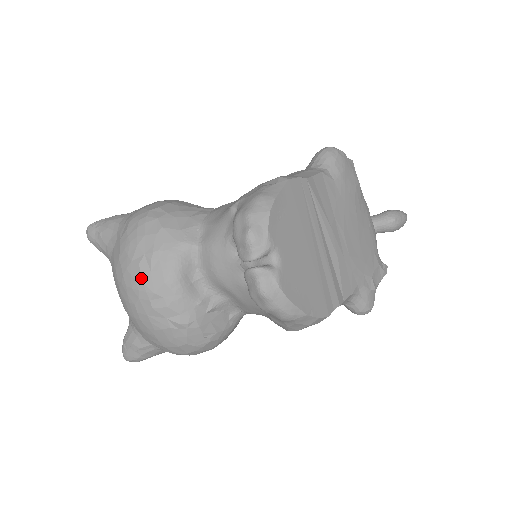
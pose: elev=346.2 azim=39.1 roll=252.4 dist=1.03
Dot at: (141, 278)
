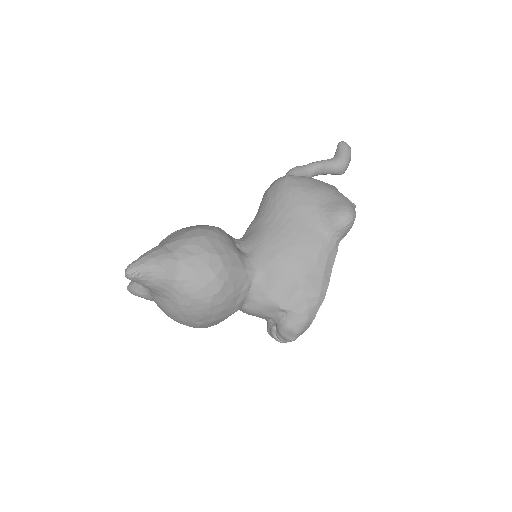
Dot at: (198, 327)
